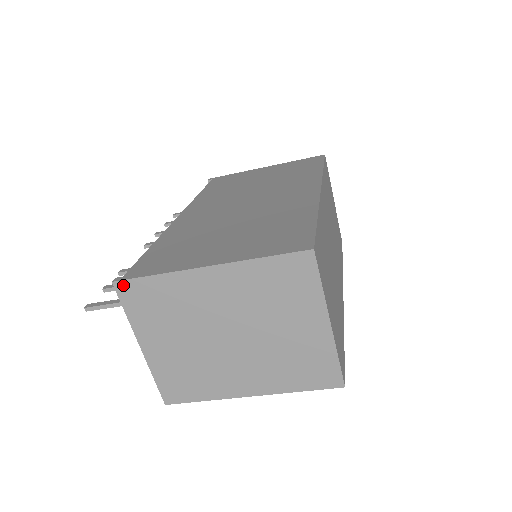
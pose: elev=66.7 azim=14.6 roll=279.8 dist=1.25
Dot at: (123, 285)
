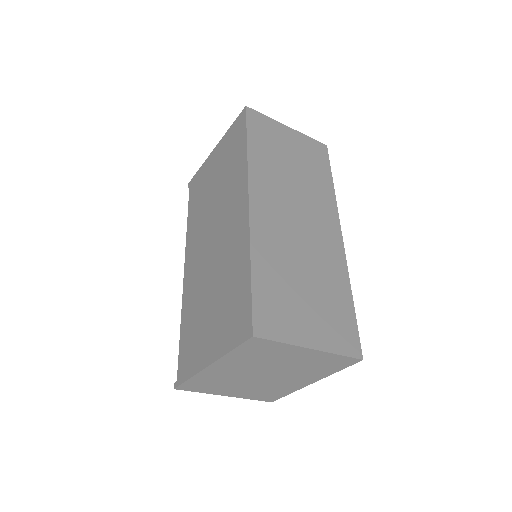
Dot at: (181, 387)
